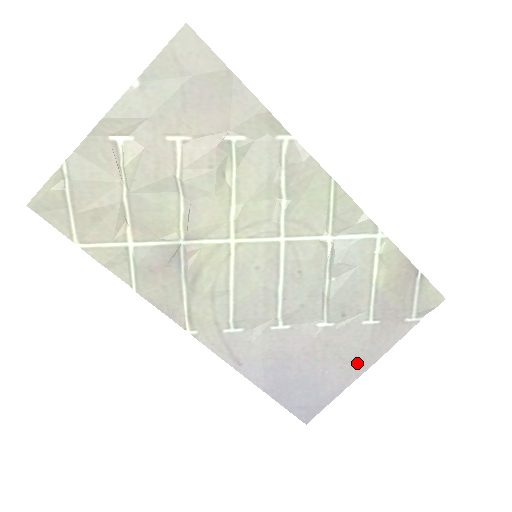
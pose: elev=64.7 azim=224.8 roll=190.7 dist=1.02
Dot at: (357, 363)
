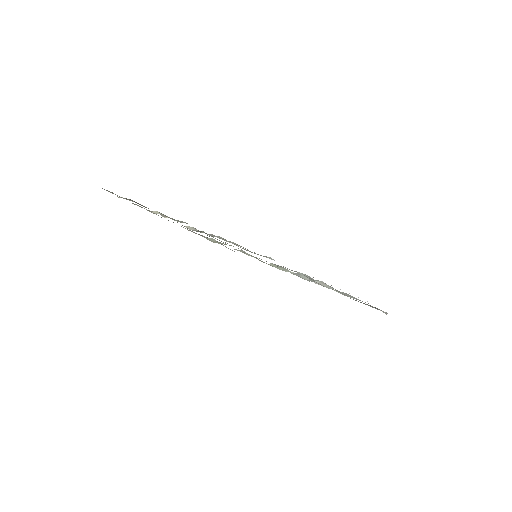
Dot at: occluded
